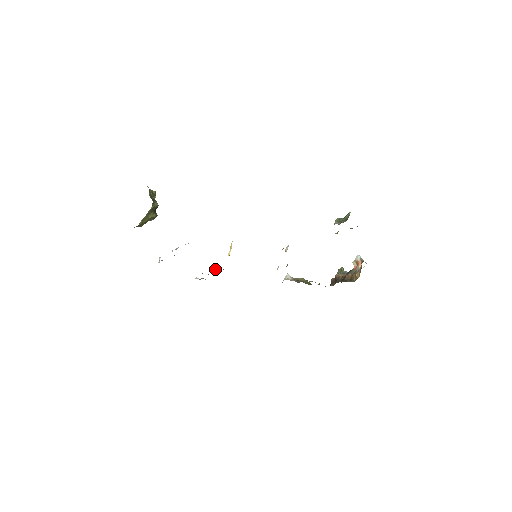
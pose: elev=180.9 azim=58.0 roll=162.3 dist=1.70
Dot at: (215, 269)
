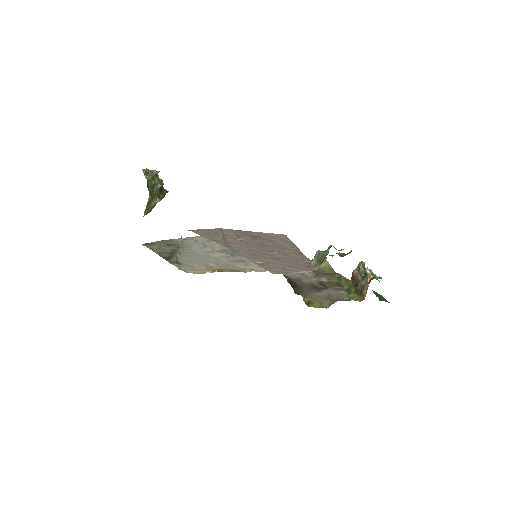
Dot at: (229, 253)
